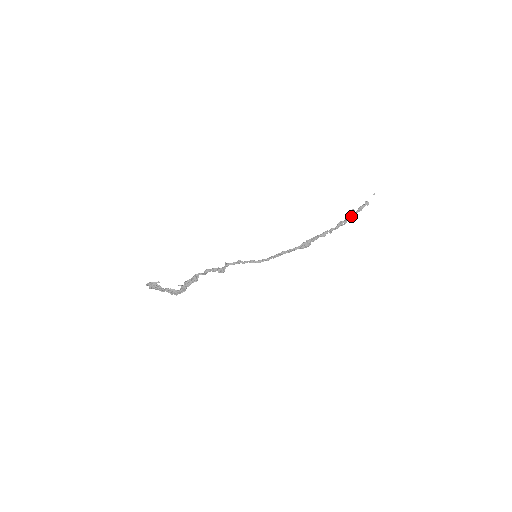
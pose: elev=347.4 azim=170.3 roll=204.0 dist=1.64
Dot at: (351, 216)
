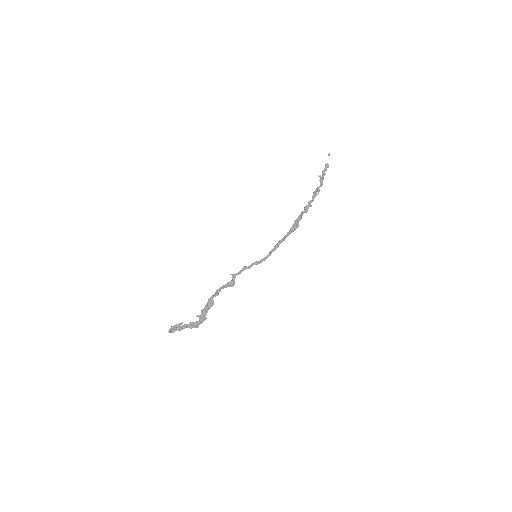
Dot at: (320, 183)
